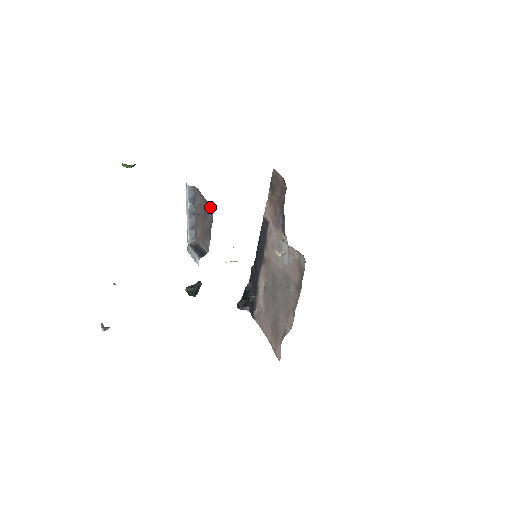
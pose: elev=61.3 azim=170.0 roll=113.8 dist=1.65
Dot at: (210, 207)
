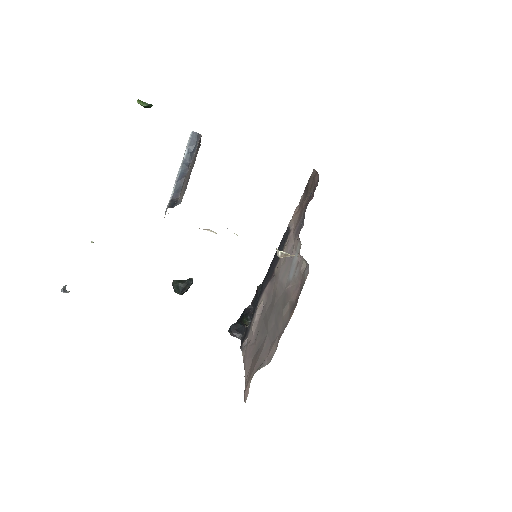
Dot at: (199, 147)
